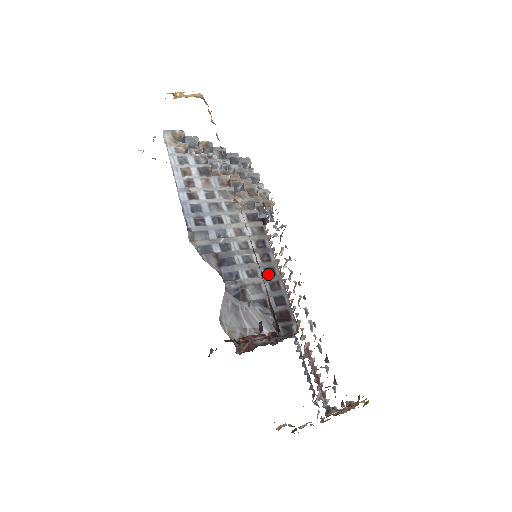
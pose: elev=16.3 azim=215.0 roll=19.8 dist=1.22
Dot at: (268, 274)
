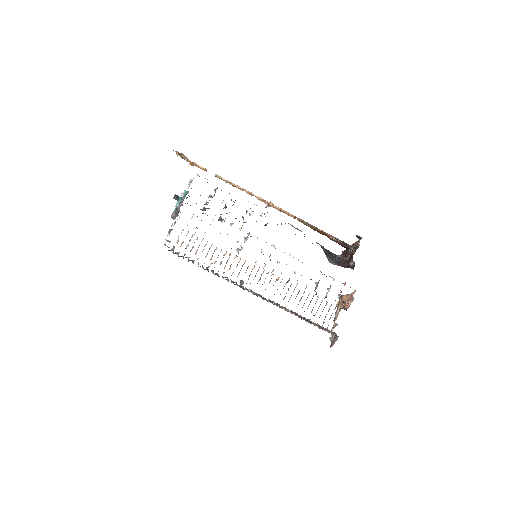
Dot at: occluded
